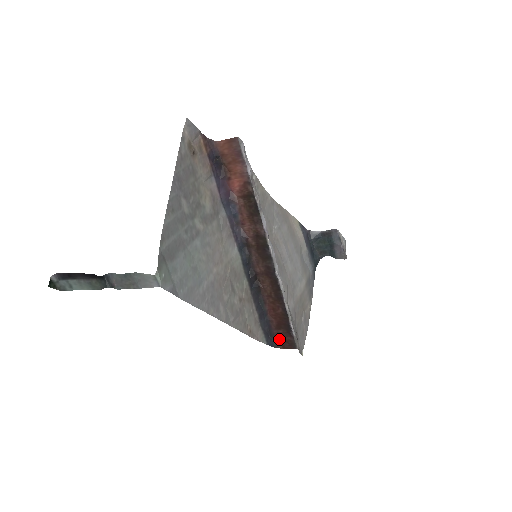
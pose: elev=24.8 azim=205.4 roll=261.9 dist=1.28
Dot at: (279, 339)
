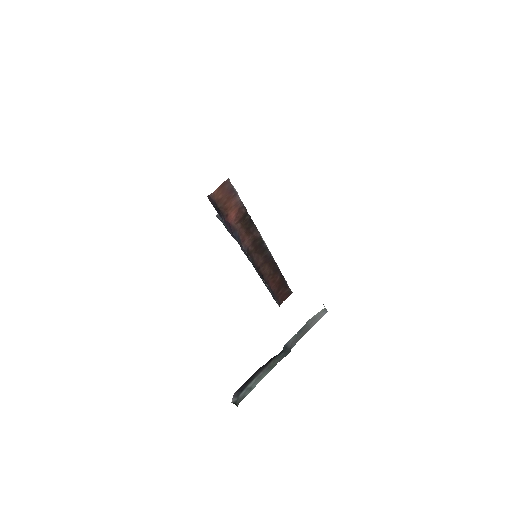
Dot at: (280, 298)
